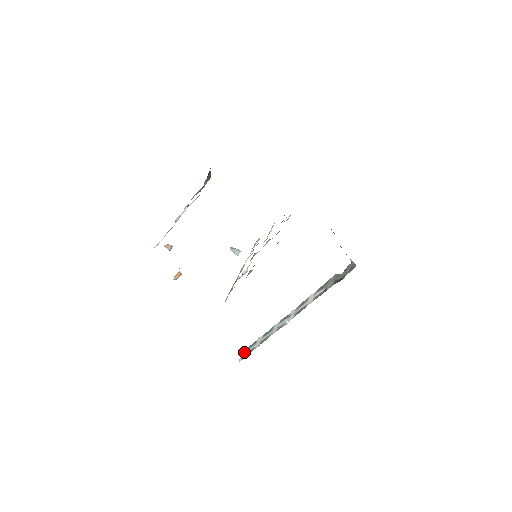
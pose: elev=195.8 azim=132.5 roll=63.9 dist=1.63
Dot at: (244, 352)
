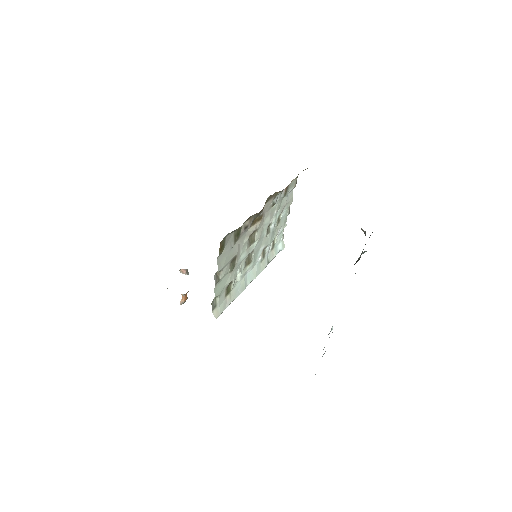
Dot at: (315, 374)
